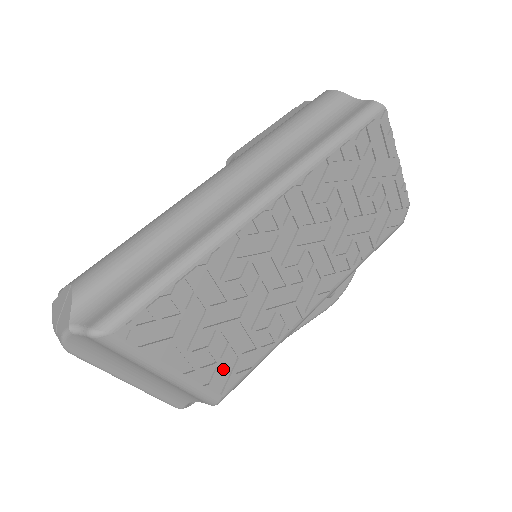
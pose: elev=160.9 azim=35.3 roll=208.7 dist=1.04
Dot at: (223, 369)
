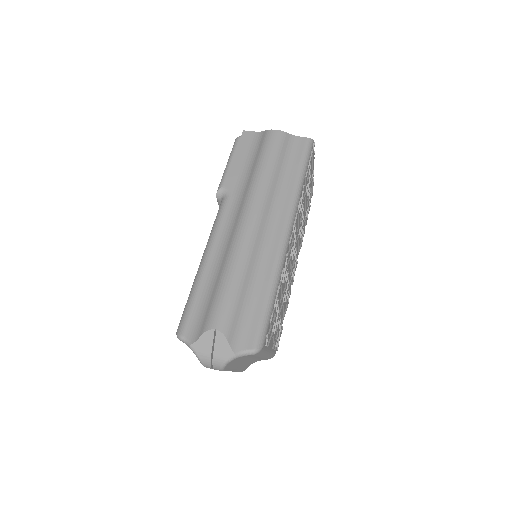
Dot at: (278, 335)
